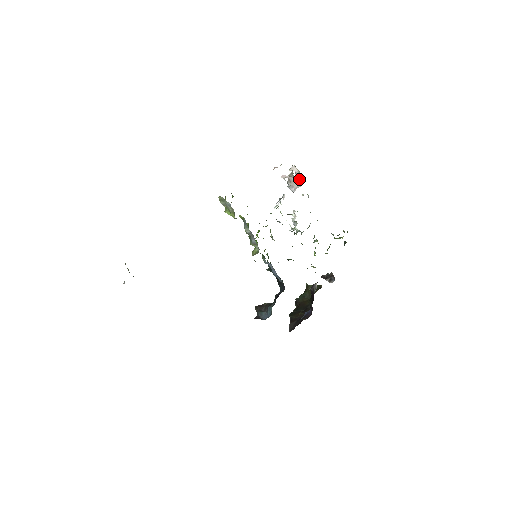
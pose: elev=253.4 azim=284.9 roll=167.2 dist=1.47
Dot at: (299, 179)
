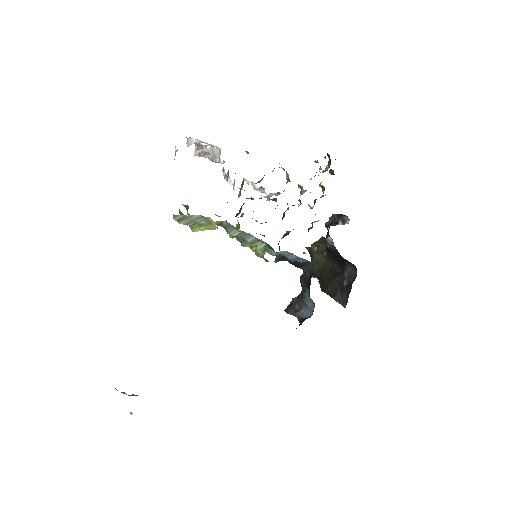
Dot at: (212, 145)
